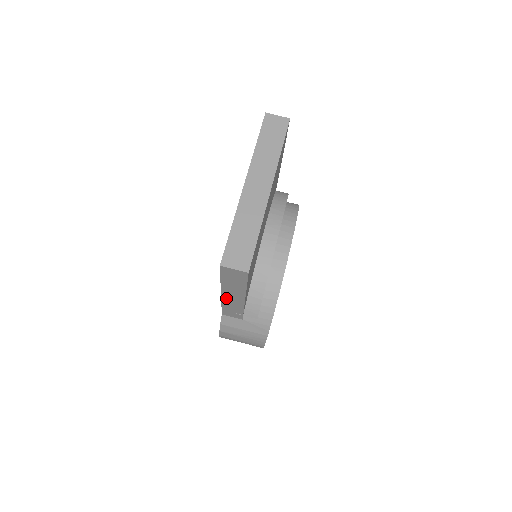
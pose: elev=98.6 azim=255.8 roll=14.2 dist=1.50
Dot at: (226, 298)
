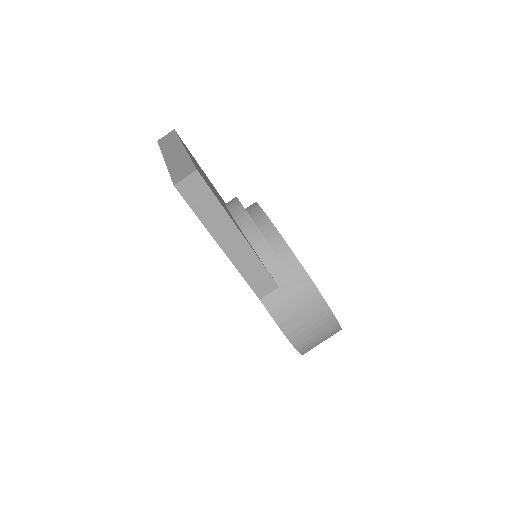
Dot at: (231, 253)
